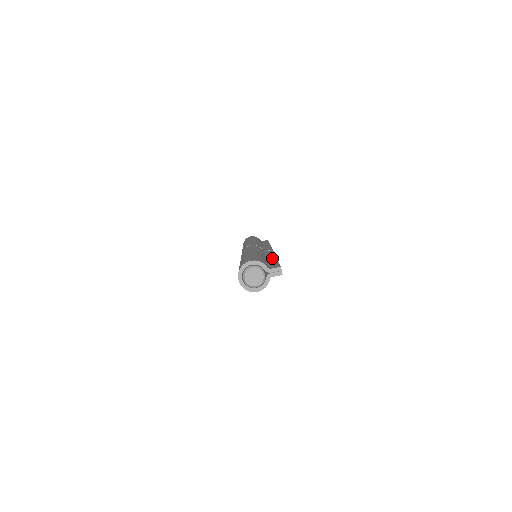
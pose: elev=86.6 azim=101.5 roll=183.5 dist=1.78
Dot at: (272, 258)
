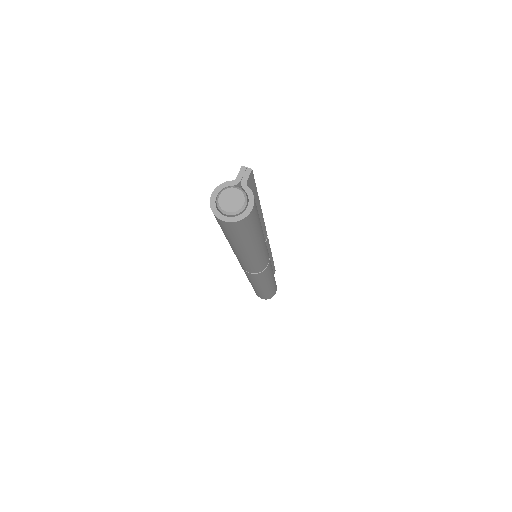
Dot at: occluded
